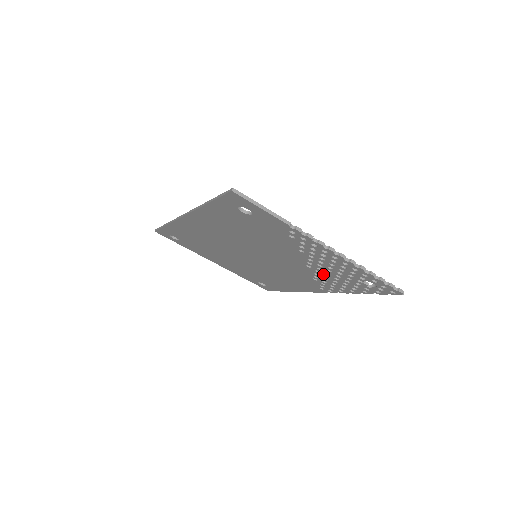
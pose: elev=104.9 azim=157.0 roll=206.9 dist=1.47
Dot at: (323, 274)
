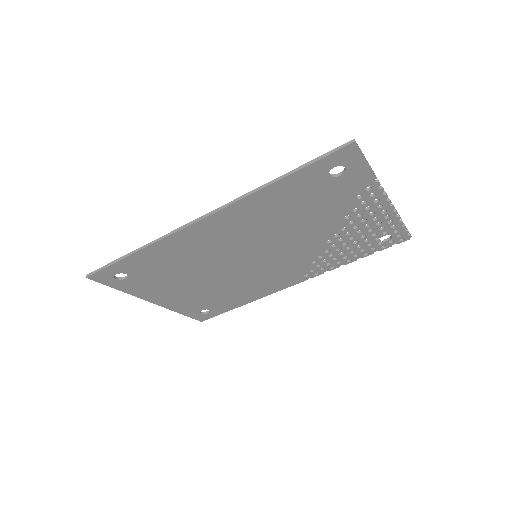
Dot at: (337, 247)
